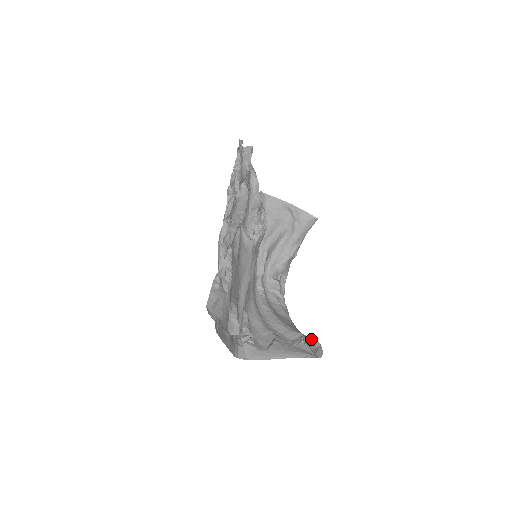
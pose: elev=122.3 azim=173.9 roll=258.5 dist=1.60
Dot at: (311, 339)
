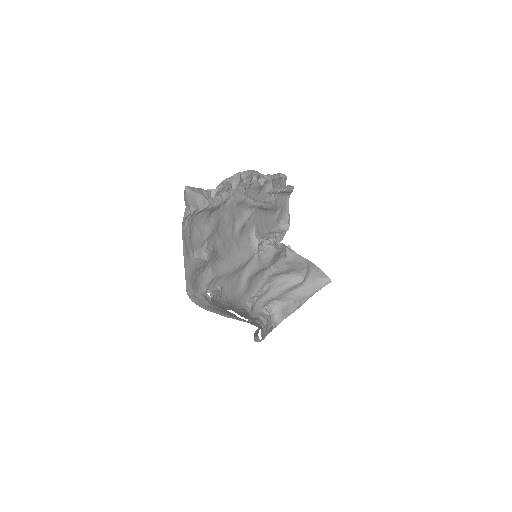
Dot at: (269, 326)
